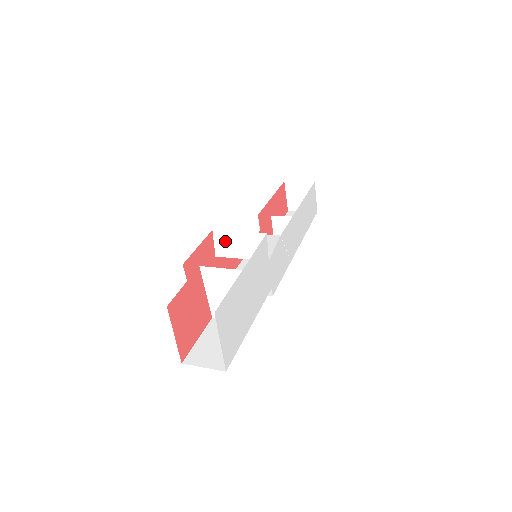
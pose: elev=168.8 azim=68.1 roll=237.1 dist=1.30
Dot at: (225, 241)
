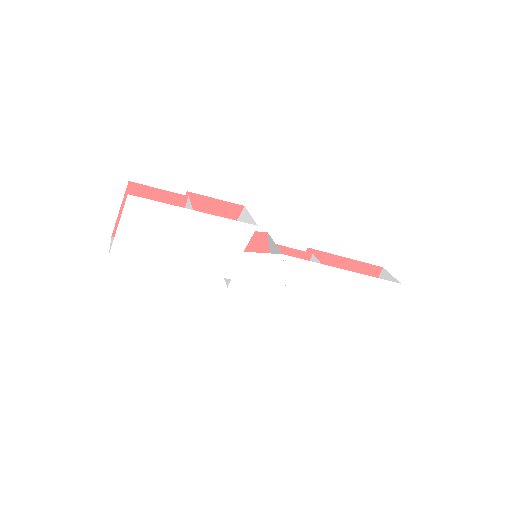
Dot at: (242, 219)
